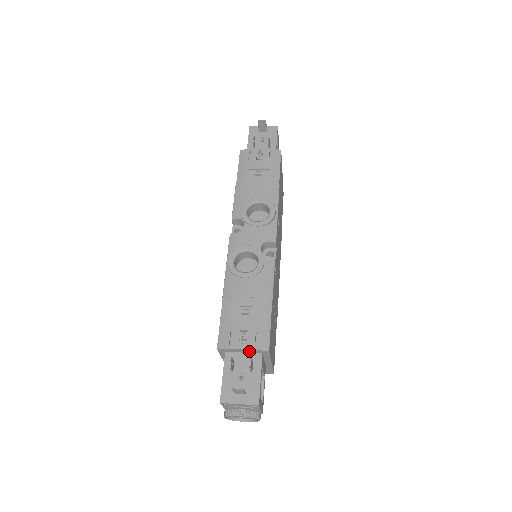
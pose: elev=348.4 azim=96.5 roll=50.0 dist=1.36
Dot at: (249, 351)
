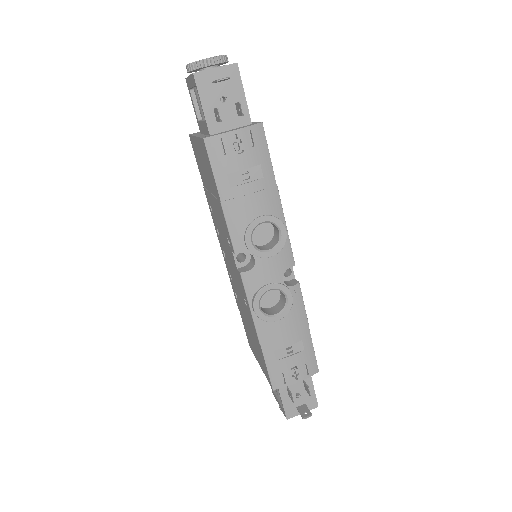
Dot at: occluded
